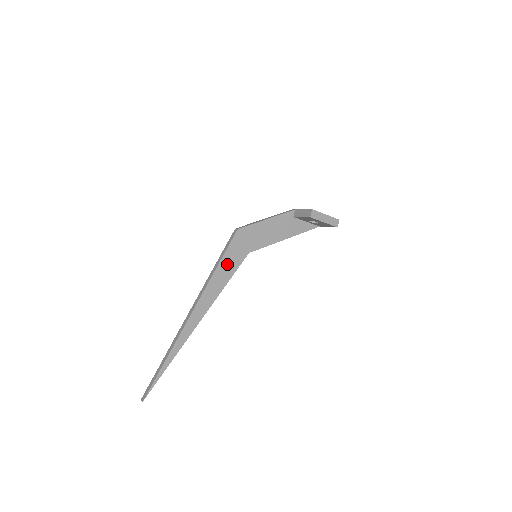
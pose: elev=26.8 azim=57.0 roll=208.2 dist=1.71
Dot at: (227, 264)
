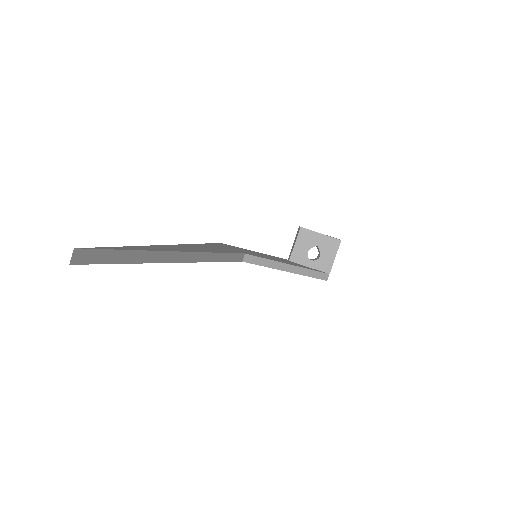
Dot at: occluded
